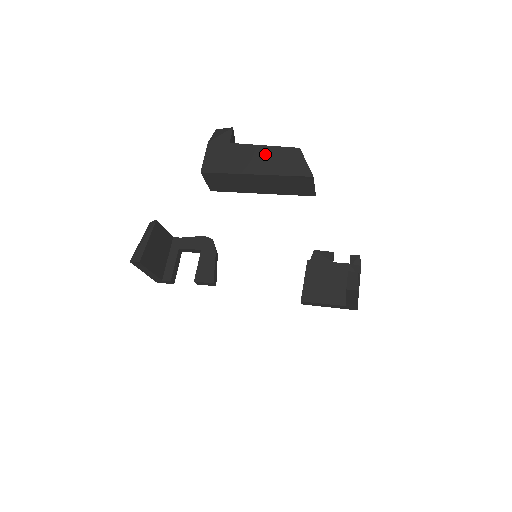
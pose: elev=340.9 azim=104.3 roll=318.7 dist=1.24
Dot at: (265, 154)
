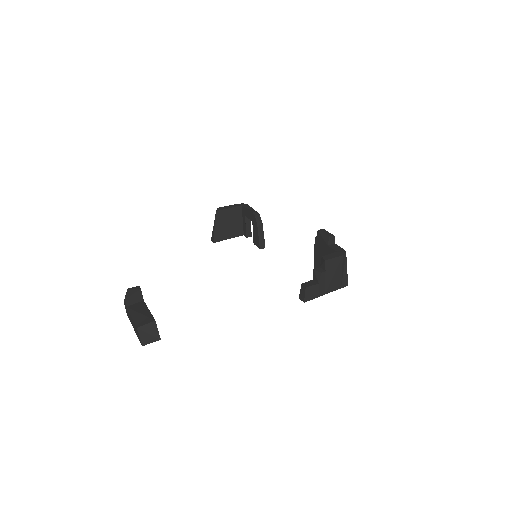
Dot at: (133, 322)
